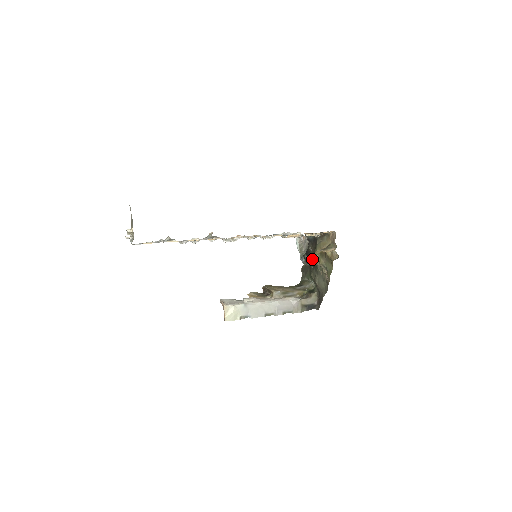
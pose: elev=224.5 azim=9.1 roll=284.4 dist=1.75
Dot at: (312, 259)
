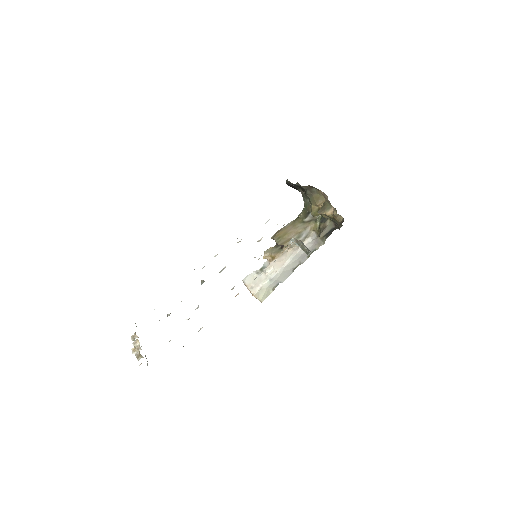
Dot at: occluded
